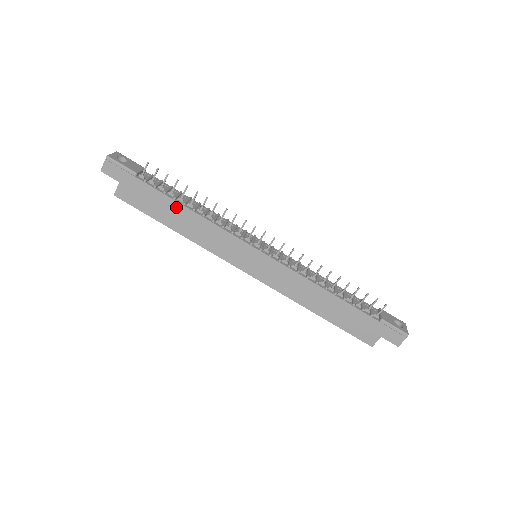
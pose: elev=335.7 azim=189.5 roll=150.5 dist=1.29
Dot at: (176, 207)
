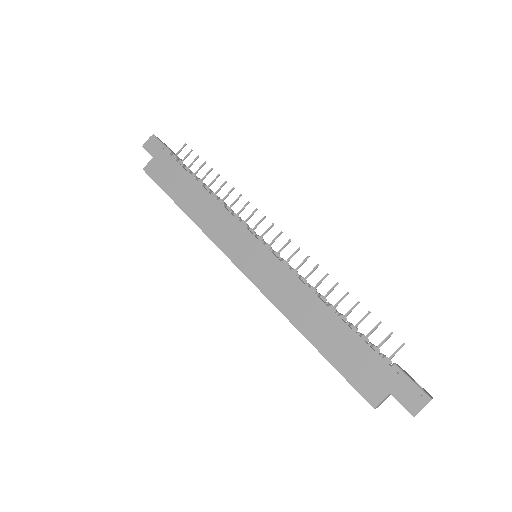
Dot at: (193, 185)
